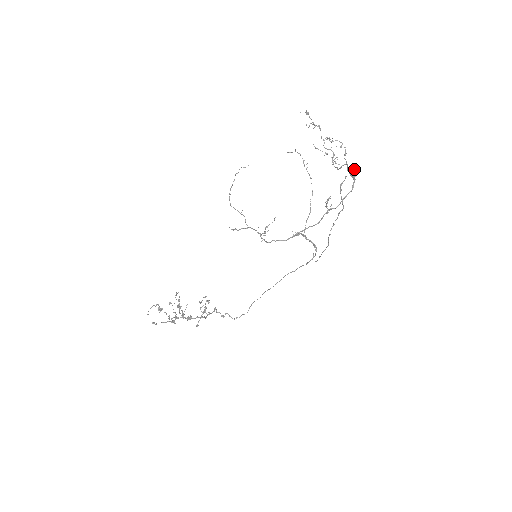
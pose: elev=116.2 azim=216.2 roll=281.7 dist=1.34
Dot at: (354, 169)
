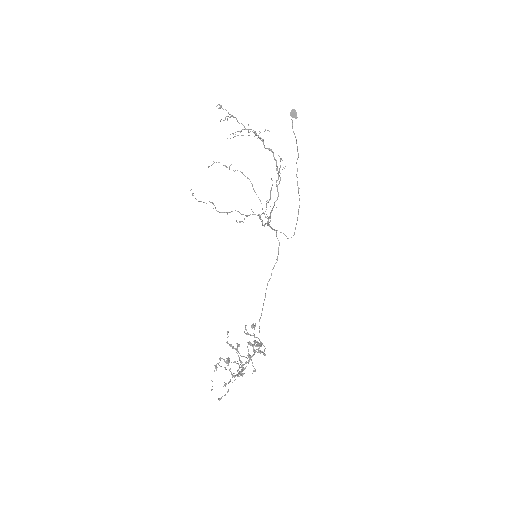
Dot at: (294, 109)
